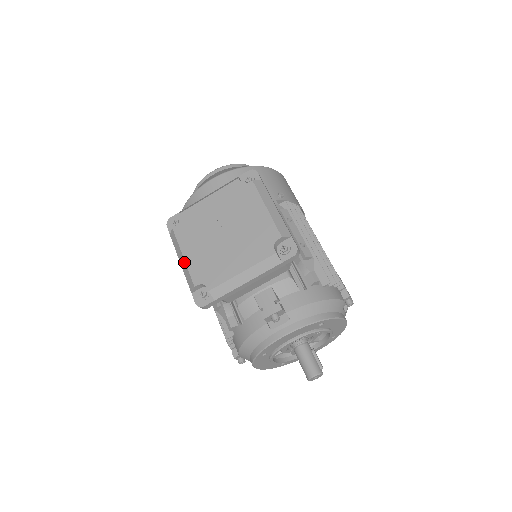
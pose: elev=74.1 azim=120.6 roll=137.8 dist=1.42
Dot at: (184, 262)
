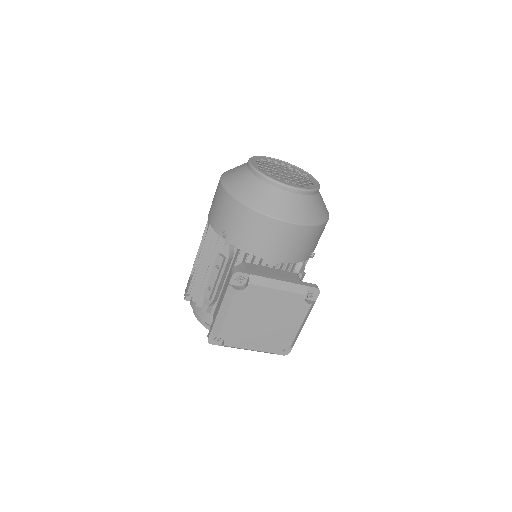
Dot at: (224, 318)
